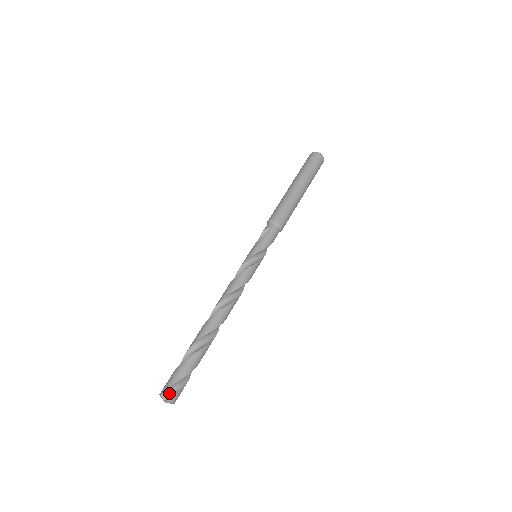
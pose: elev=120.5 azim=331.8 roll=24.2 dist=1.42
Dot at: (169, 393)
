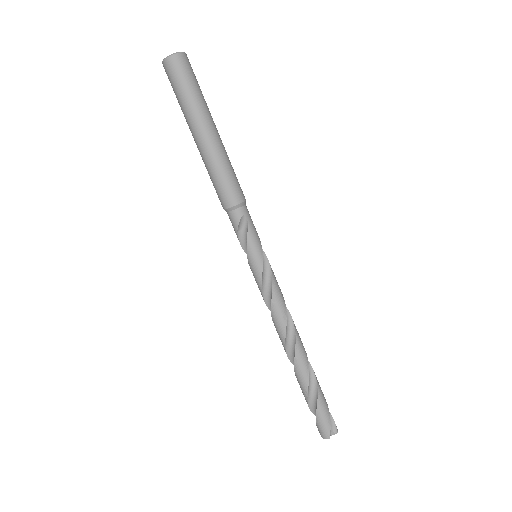
Dot at: (330, 429)
